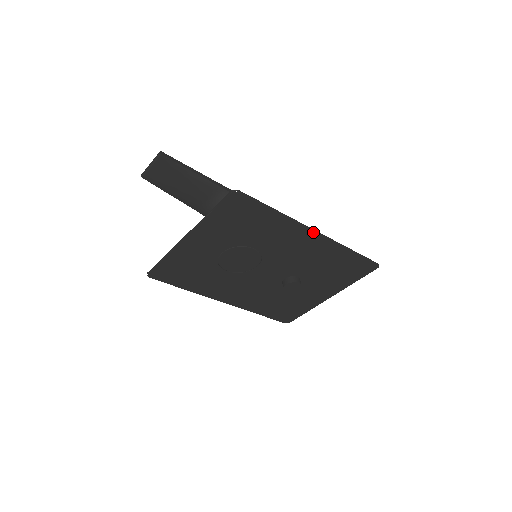
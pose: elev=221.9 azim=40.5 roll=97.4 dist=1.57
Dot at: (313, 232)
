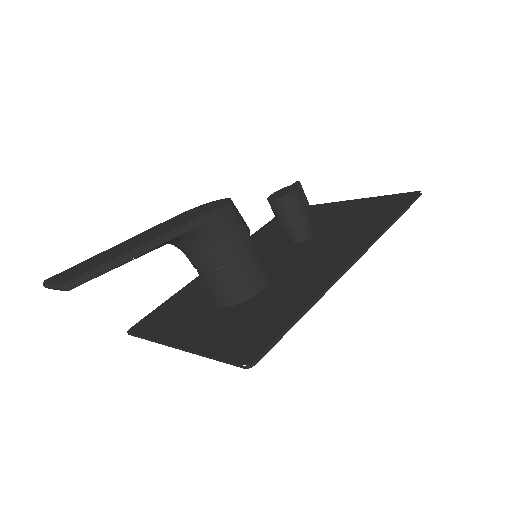
Dot at: (348, 267)
